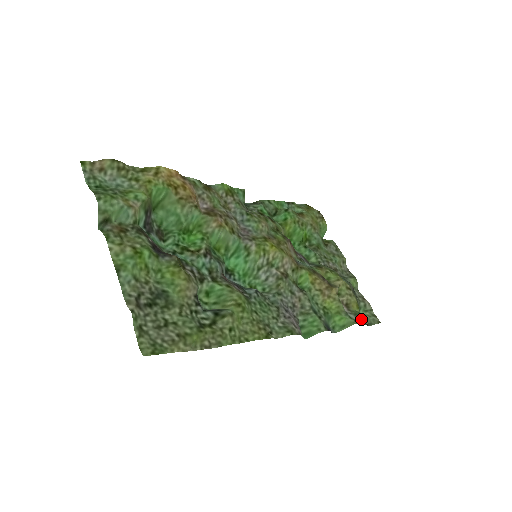
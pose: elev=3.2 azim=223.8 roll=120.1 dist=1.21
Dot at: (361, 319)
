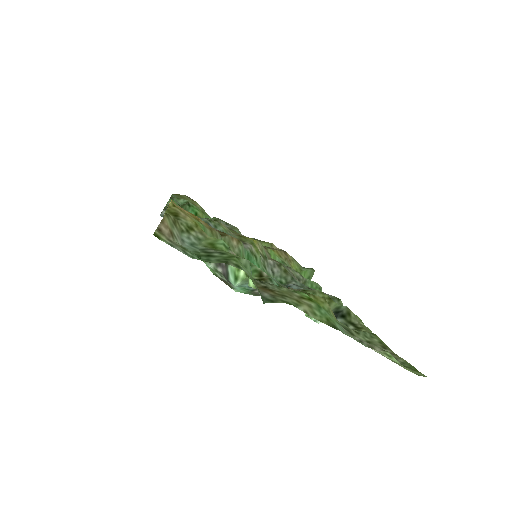
Dot at: occluded
